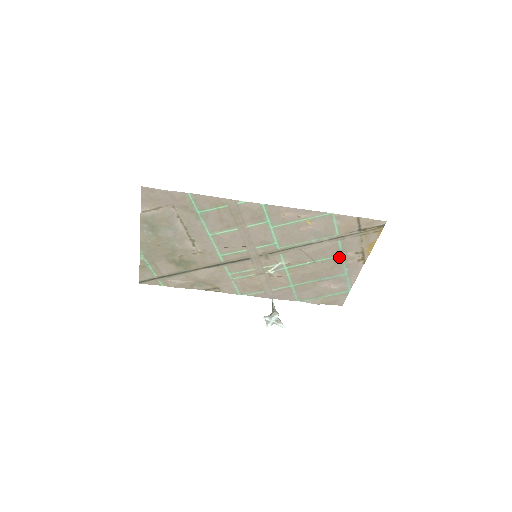
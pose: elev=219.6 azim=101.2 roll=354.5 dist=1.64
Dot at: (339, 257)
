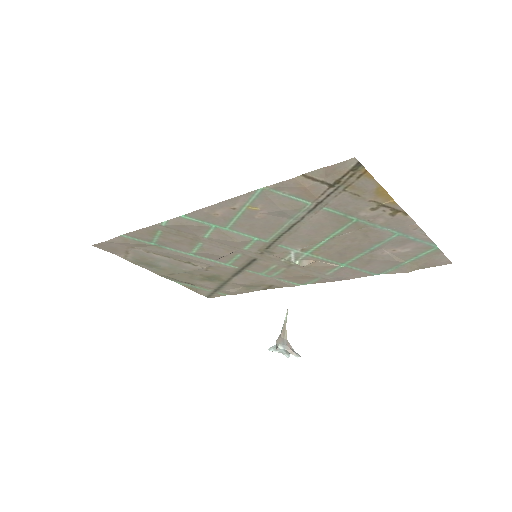
Dot at: (355, 222)
